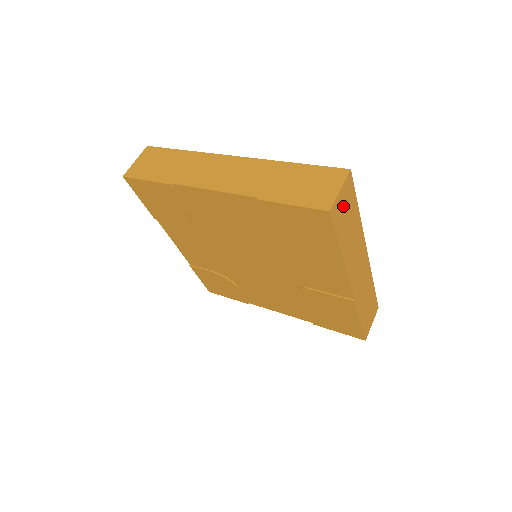
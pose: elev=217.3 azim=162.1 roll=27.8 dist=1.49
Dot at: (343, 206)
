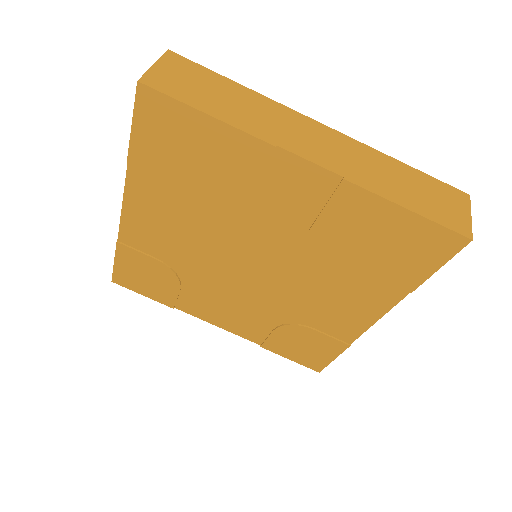
Dot at: (179, 78)
